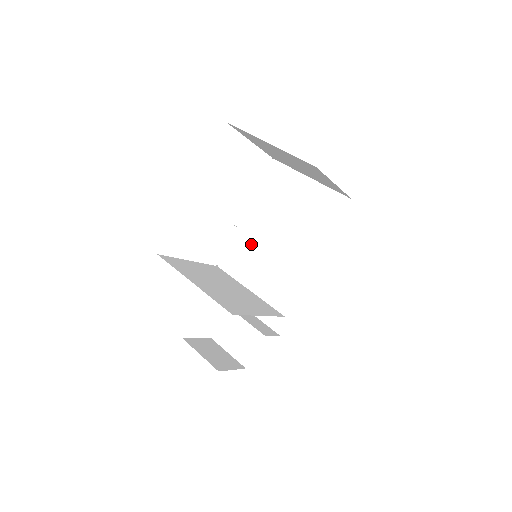
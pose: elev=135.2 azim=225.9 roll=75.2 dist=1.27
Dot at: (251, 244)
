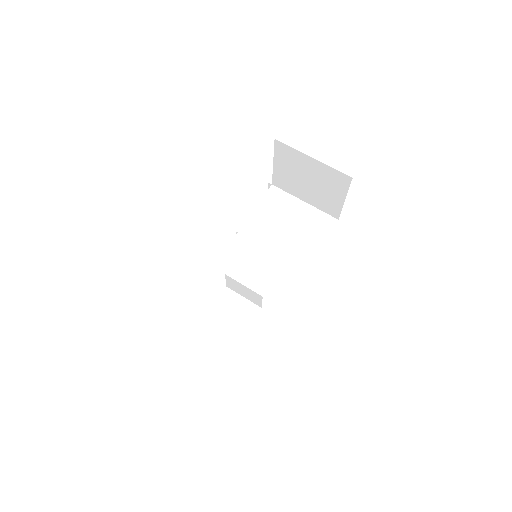
Dot at: (252, 246)
